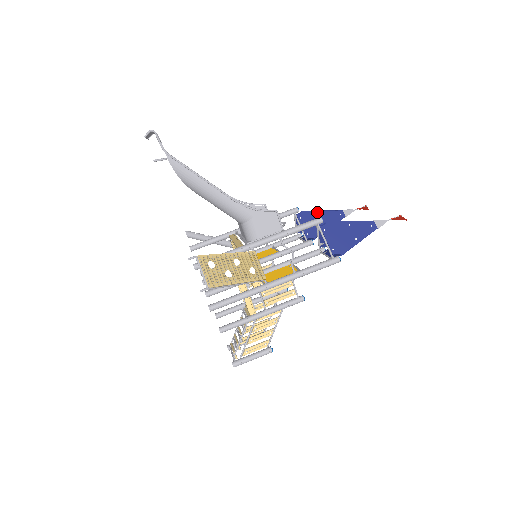
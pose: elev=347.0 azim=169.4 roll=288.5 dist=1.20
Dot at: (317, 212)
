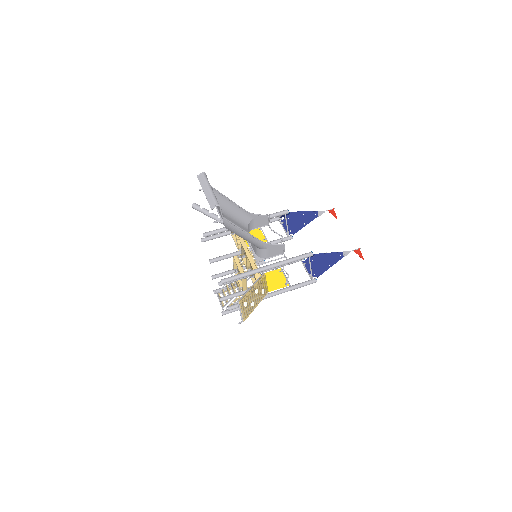
Dot at: (301, 213)
